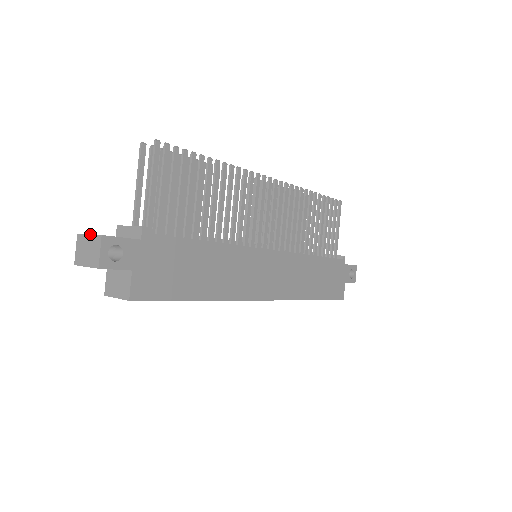
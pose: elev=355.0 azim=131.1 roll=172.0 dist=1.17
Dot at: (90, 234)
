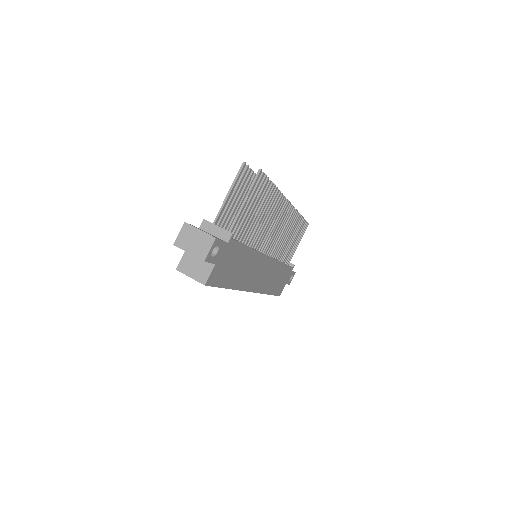
Dot at: occluded
